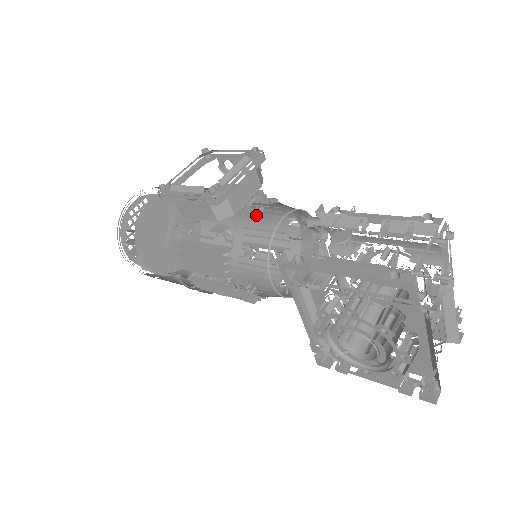
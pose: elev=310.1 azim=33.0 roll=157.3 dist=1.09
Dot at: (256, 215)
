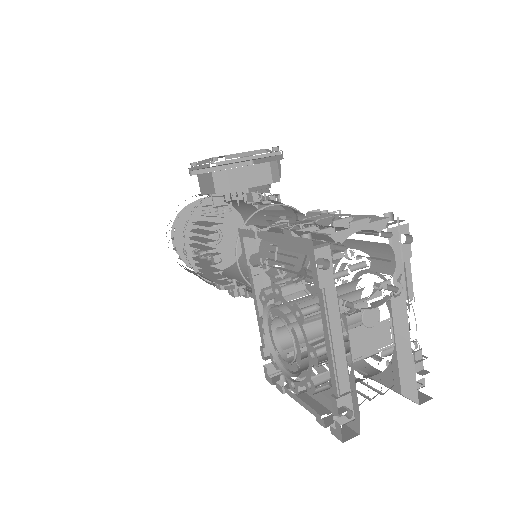
Dot at: (253, 201)
